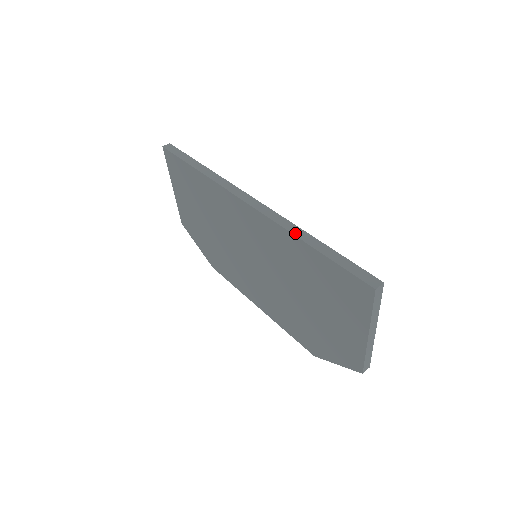
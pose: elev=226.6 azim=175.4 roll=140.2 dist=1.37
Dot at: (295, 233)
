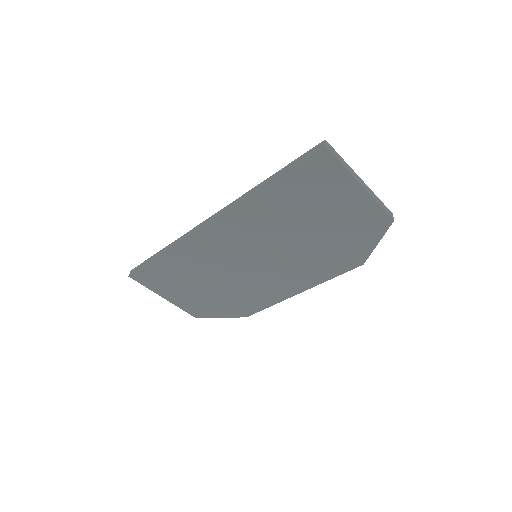
Dot at: (253, 192)
